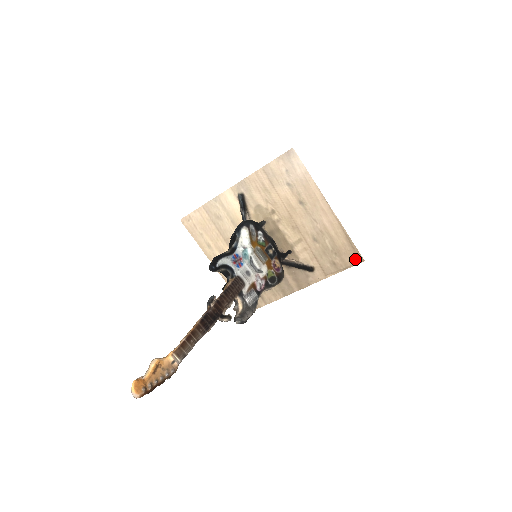
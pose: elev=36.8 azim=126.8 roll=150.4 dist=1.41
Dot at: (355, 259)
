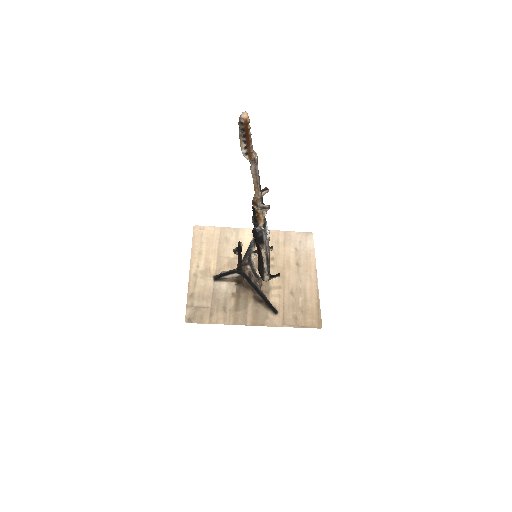
Dot at: (315, 323)
